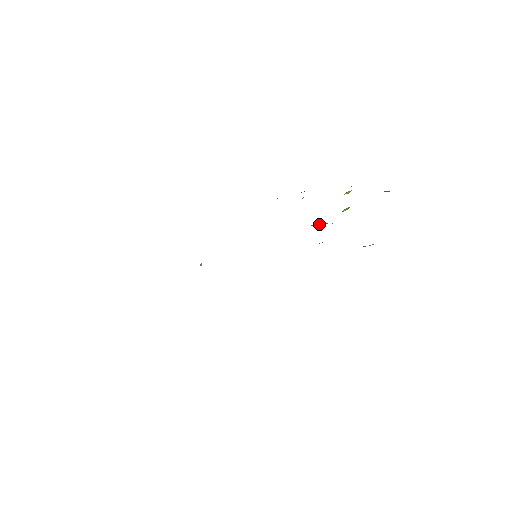
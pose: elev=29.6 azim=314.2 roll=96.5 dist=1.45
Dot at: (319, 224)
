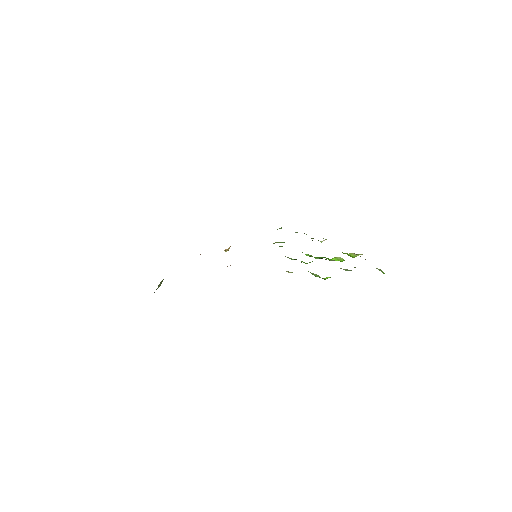
Dot at: (309, 255)
